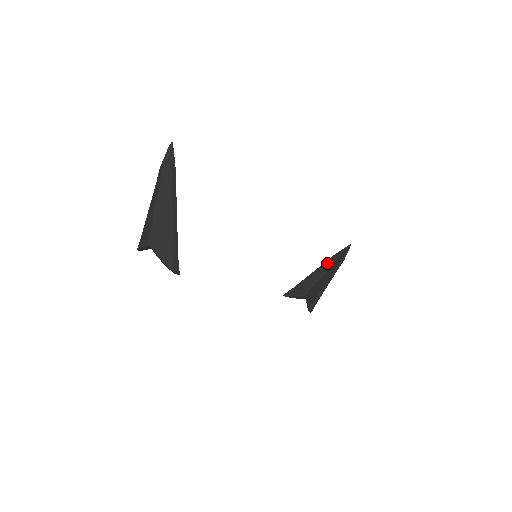
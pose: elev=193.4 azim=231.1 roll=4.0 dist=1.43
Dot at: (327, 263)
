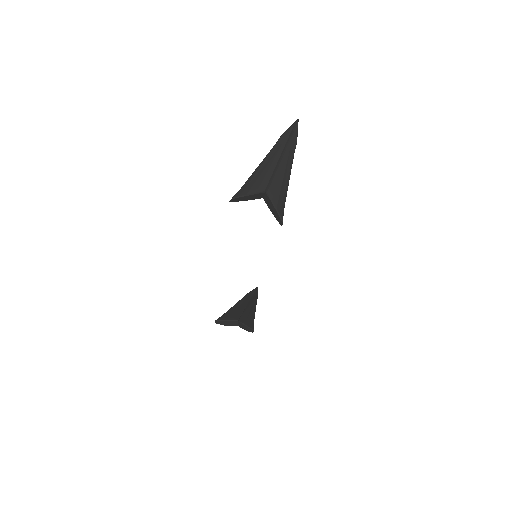
Dot at: (245, 298)
